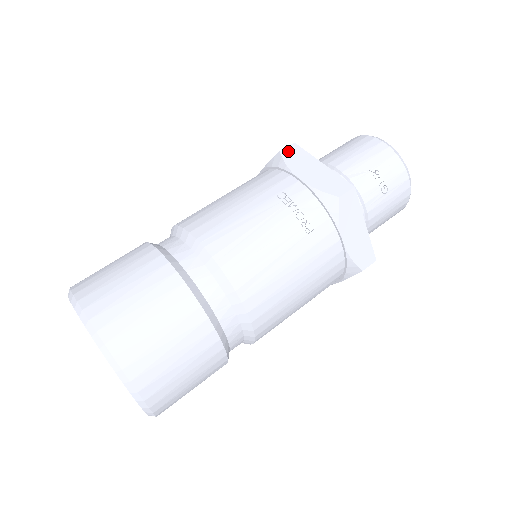
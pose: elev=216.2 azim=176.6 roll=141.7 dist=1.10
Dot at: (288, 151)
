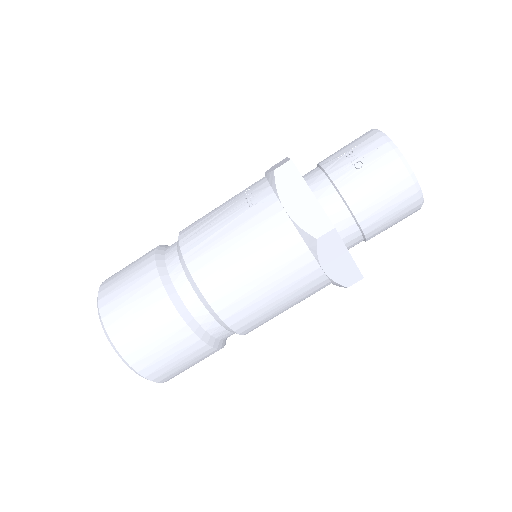
Dot at: (277, 163)
